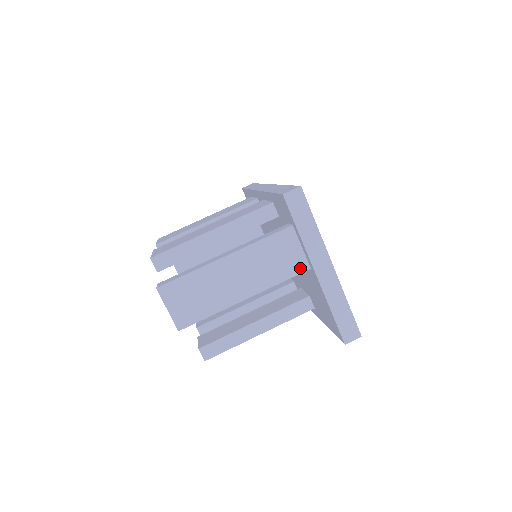
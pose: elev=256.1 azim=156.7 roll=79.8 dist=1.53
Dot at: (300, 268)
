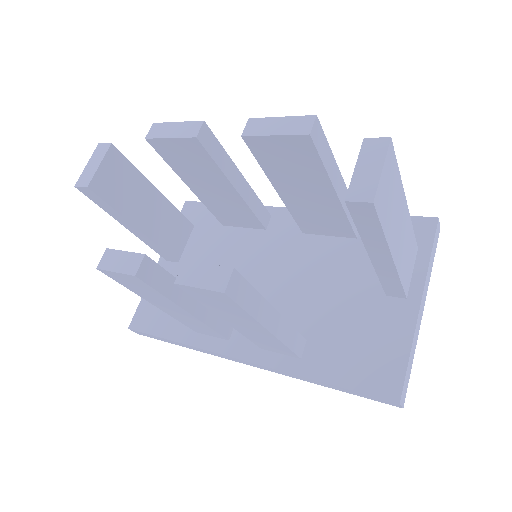
Dot at: (406, 288)
